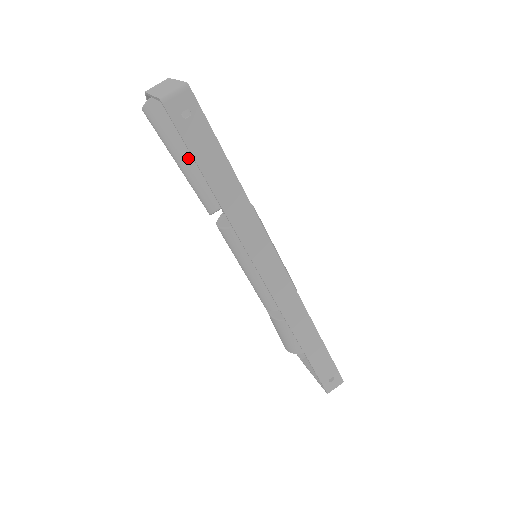
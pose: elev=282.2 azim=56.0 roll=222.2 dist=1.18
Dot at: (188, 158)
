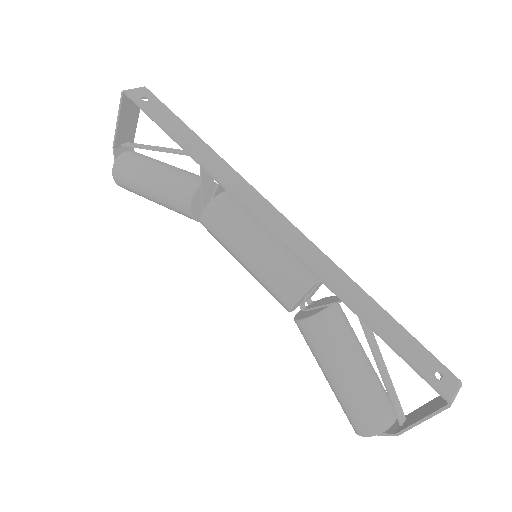
Dot at: (157, 172)
